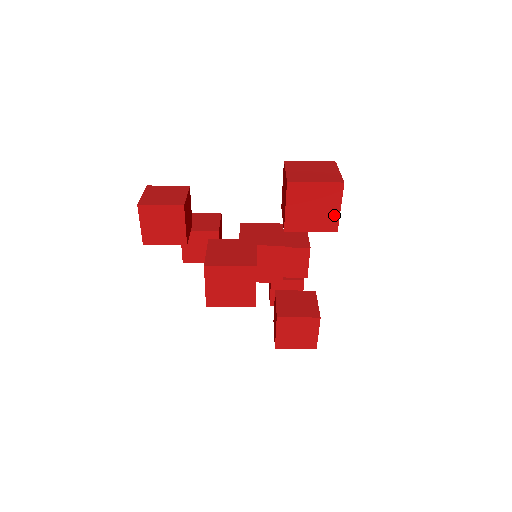
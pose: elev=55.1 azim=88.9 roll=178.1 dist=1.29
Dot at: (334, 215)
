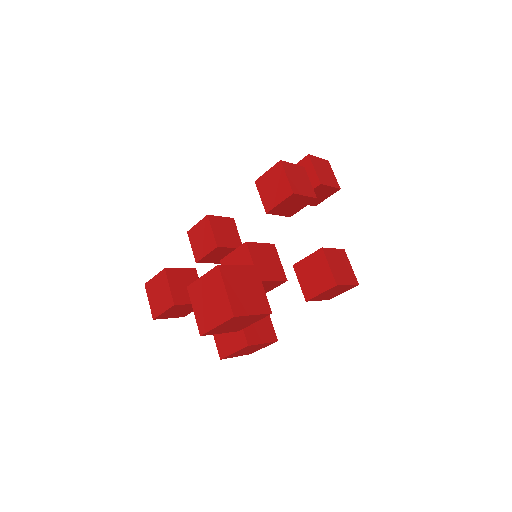
Dot at: (255, 316)
